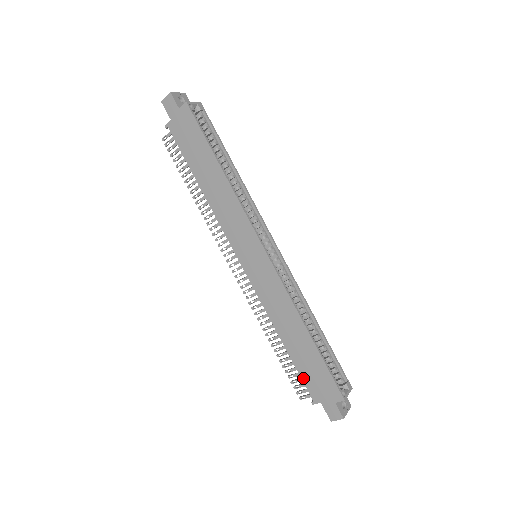
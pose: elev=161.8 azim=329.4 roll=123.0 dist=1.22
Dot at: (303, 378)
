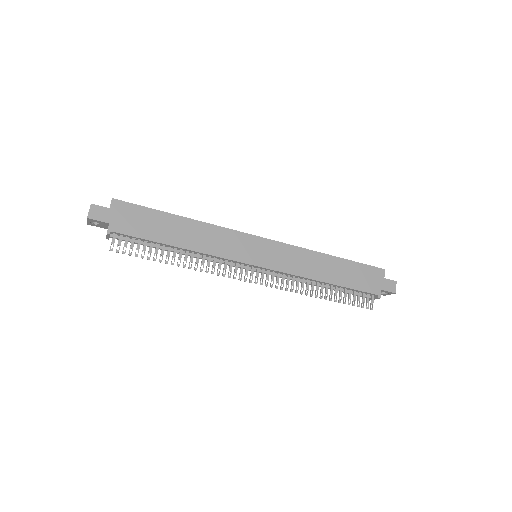
Dot at: (360, 289)
